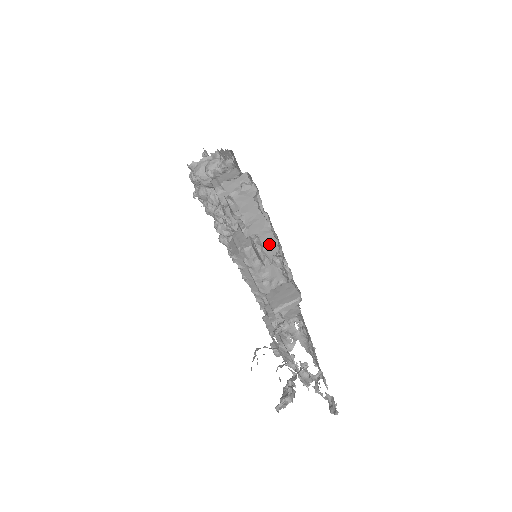
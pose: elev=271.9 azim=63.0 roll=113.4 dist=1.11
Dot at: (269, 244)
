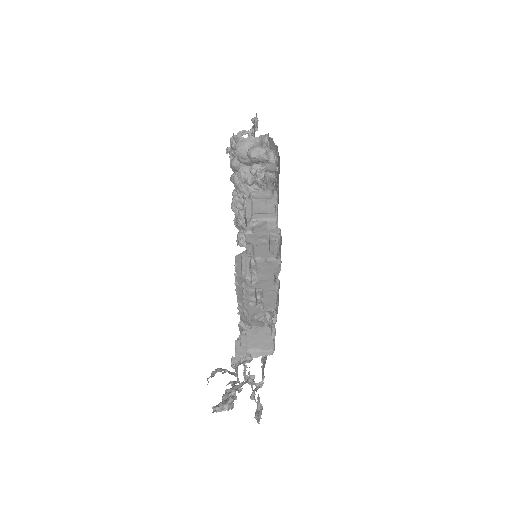
Dot at: (269, 298)
